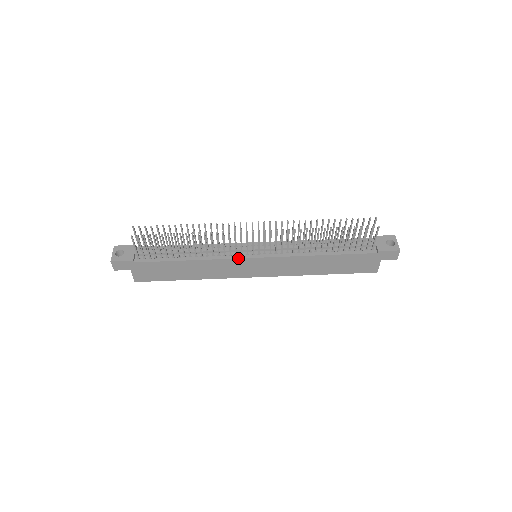
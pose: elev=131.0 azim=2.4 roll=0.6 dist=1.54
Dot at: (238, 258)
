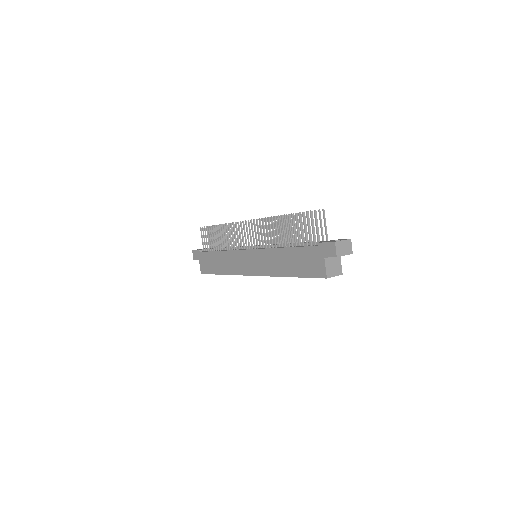
Dot at: (239, 250)
